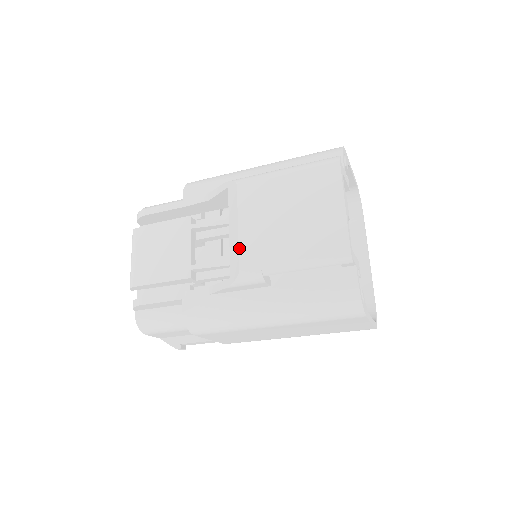
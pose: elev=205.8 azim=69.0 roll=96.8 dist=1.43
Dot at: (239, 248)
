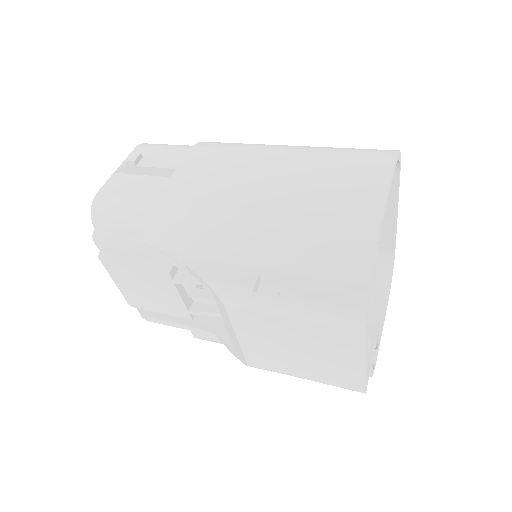
Dot at: (243, 353)
